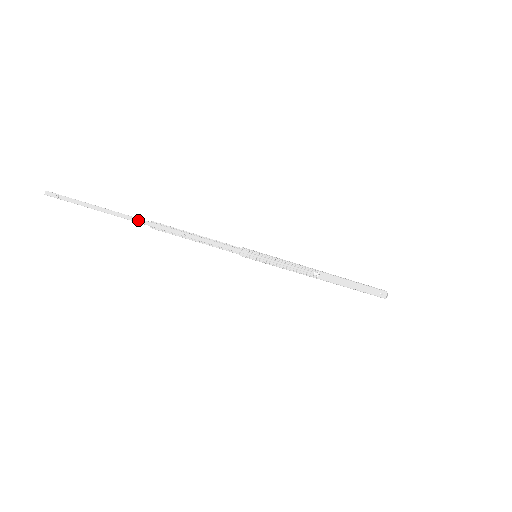
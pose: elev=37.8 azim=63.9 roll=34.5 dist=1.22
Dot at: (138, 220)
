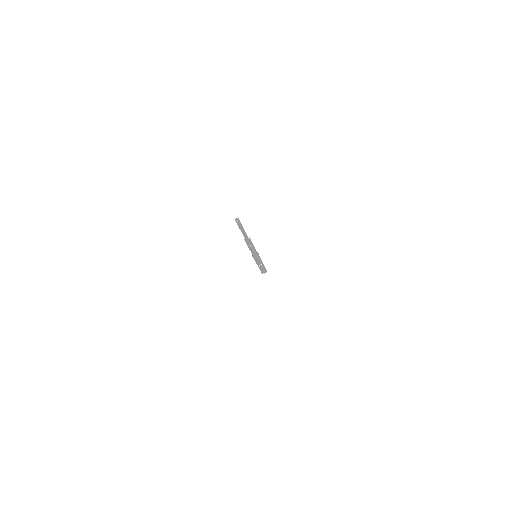
Dot at: (246, 237)
